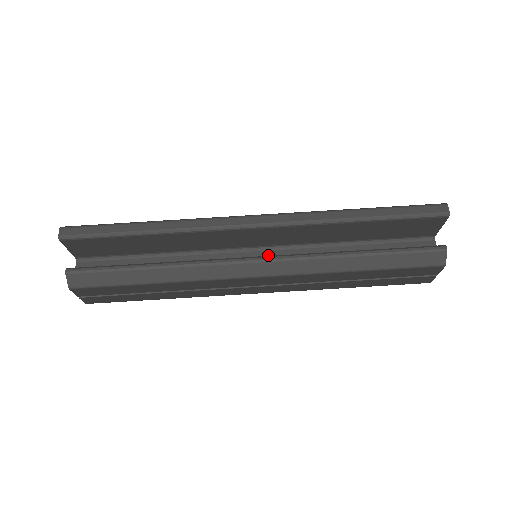
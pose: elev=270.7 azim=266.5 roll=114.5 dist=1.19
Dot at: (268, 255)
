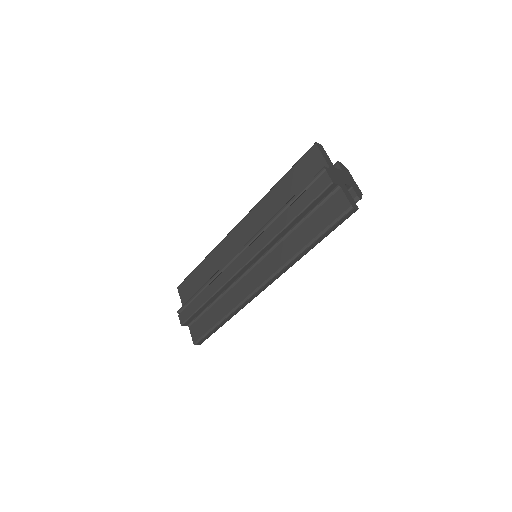
Dot at: occluded
